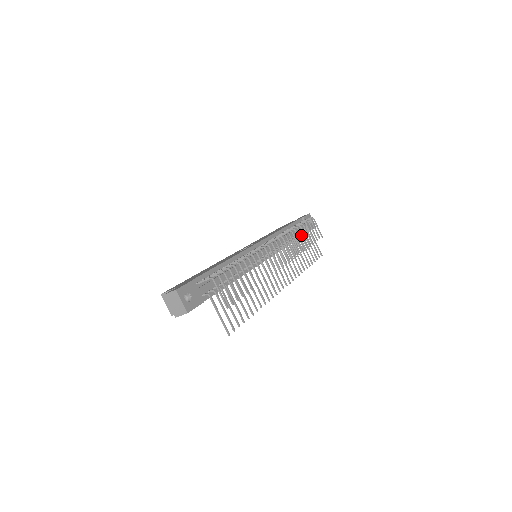
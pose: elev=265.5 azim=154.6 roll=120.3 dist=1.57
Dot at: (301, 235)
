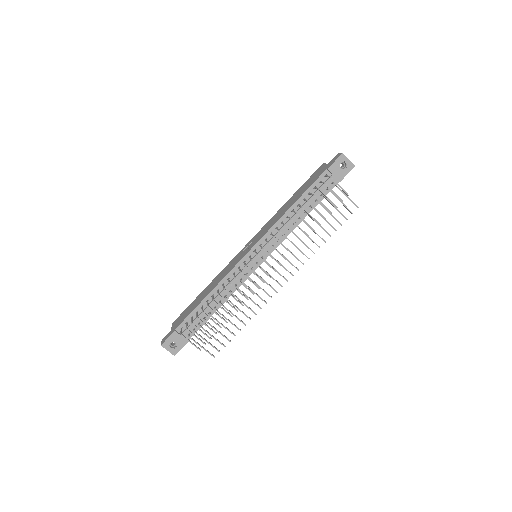
Dot at: occluded
